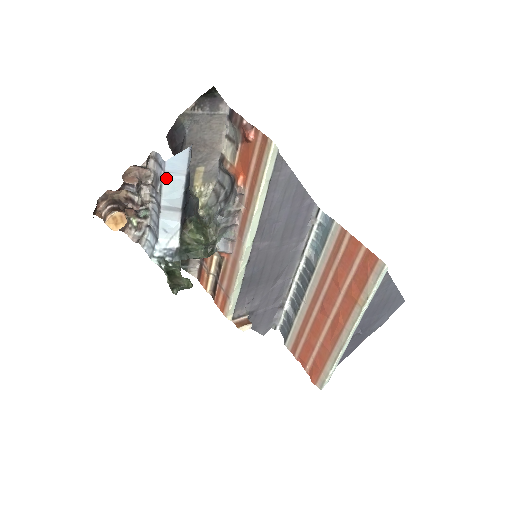
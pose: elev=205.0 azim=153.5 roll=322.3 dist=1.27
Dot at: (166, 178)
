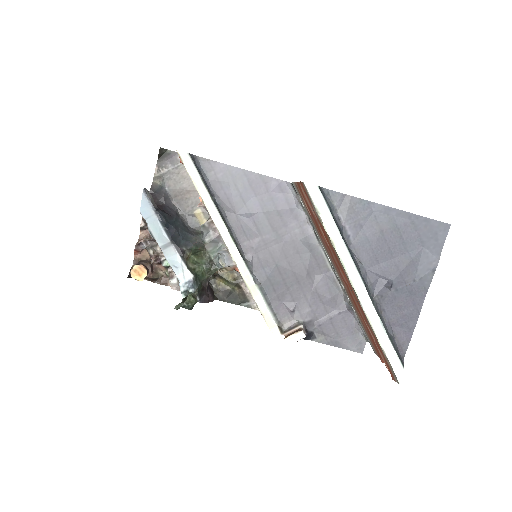
Dot at: (149, 224)
